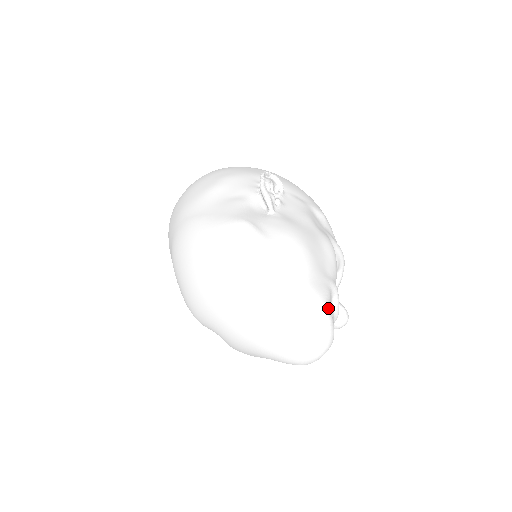
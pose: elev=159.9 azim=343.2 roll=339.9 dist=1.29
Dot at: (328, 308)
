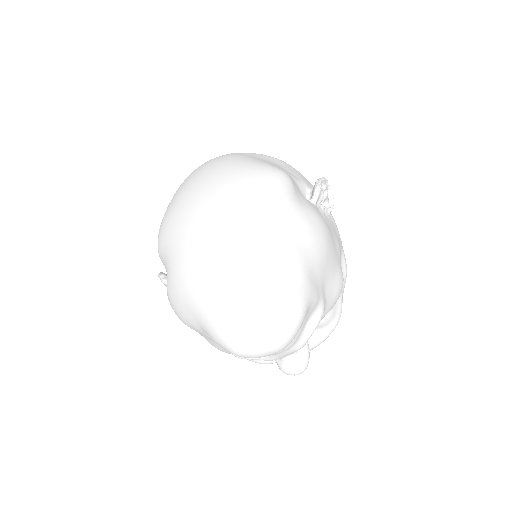
Dot at: (308, 305)
